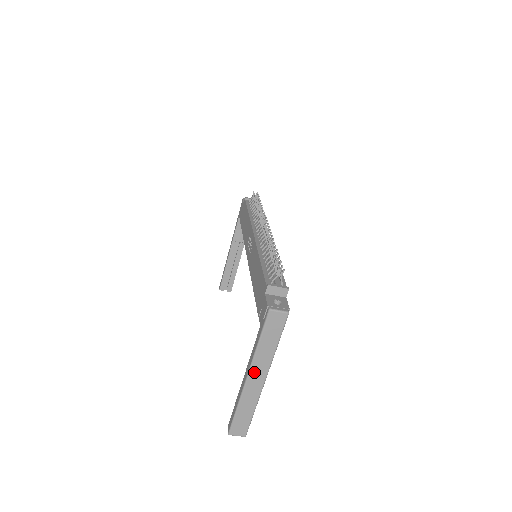
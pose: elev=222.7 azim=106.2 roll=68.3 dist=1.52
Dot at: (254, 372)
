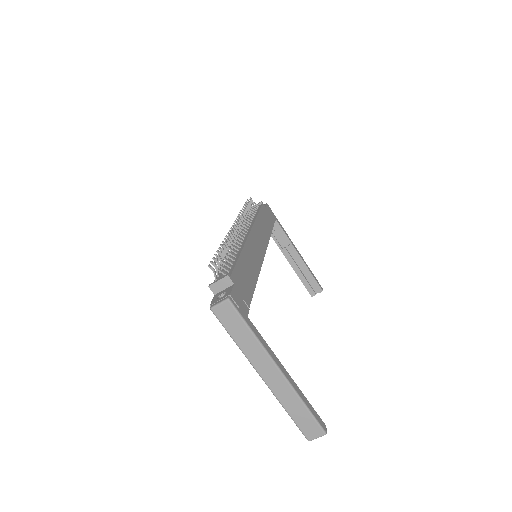
Dot at: (262, 370)
